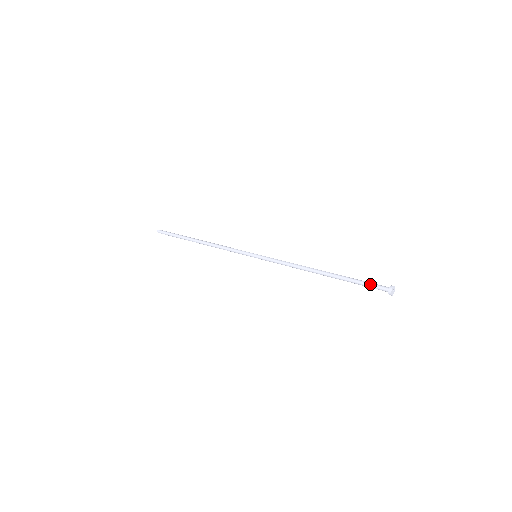
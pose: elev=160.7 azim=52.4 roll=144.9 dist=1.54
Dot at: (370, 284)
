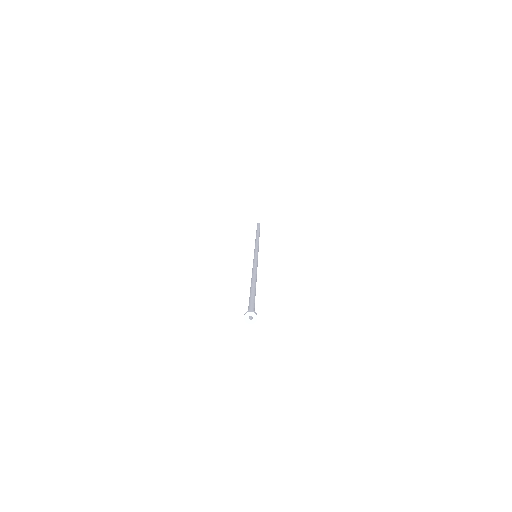
Dot at: (249, 304)
